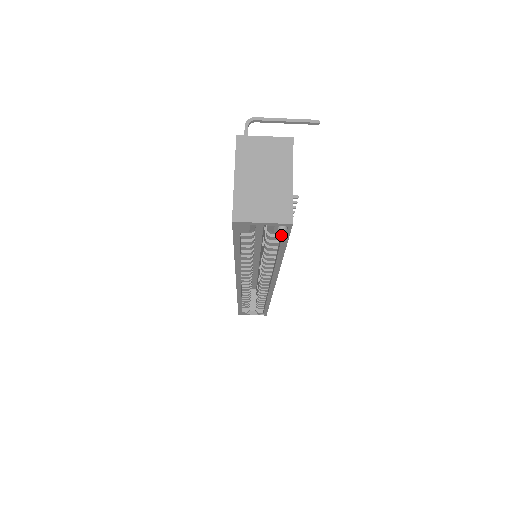
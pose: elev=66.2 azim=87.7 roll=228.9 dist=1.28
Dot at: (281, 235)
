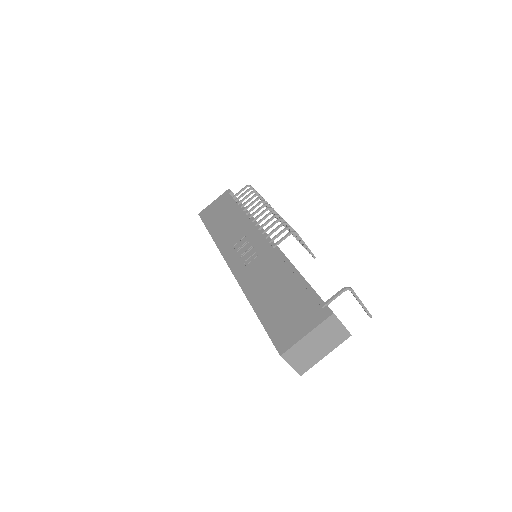
Dot at: occluded
